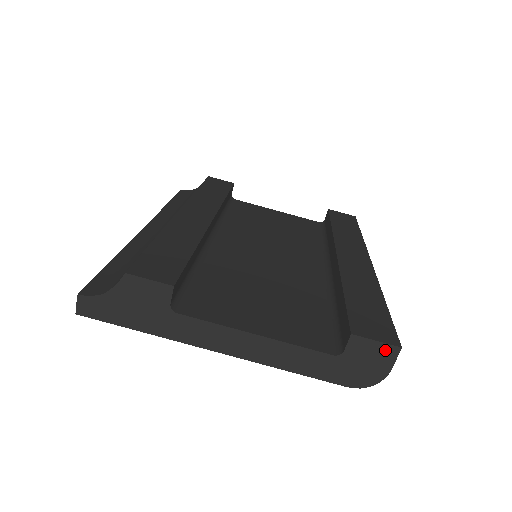
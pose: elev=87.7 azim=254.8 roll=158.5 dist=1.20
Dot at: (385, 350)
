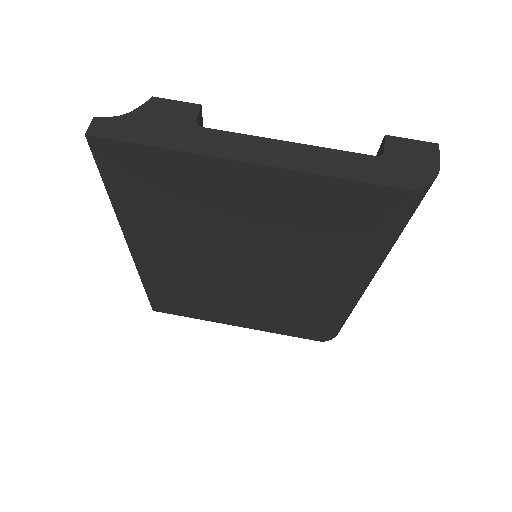
Dot at: (424, 147)
